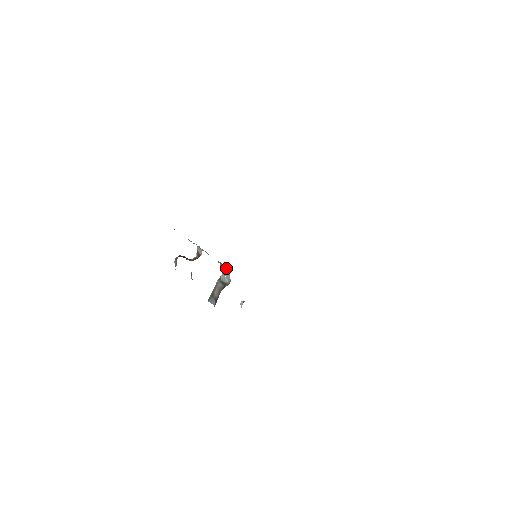
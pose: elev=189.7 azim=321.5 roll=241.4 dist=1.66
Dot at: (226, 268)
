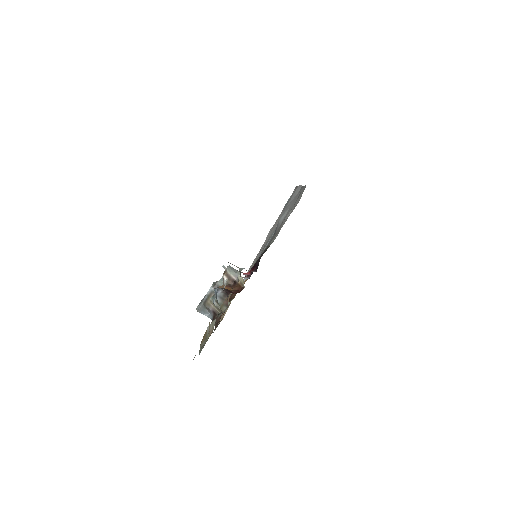
Dot at: occluded
